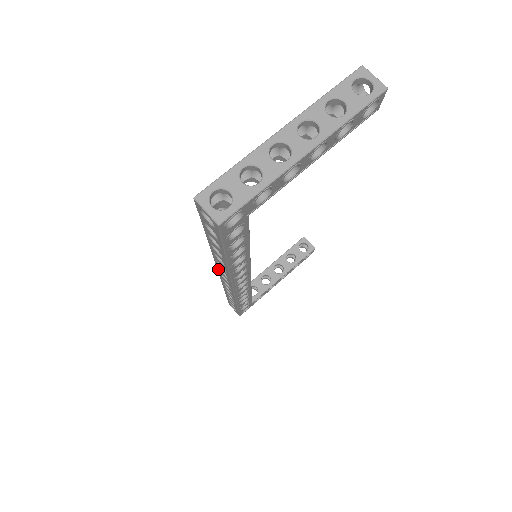
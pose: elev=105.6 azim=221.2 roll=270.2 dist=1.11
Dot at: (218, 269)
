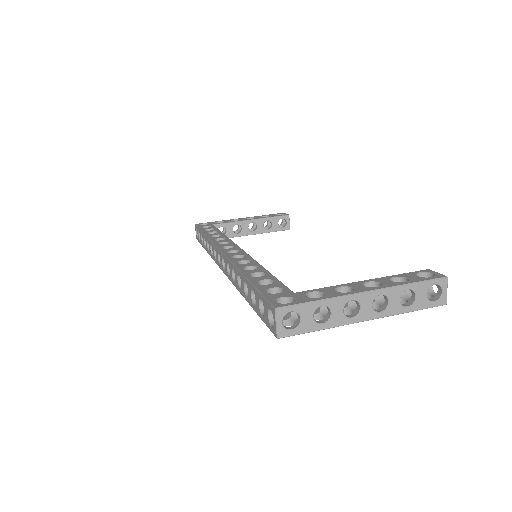
Dot at: (225, 258)
